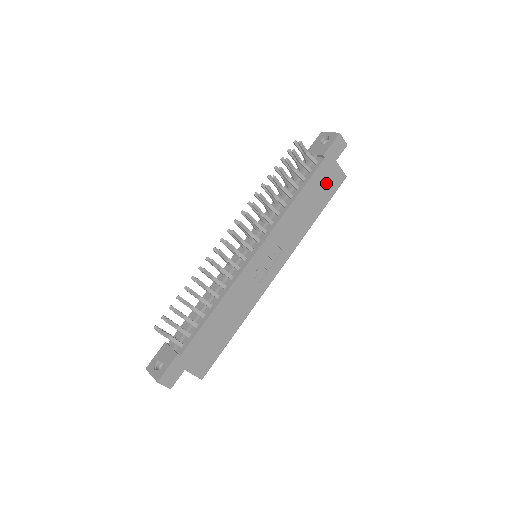
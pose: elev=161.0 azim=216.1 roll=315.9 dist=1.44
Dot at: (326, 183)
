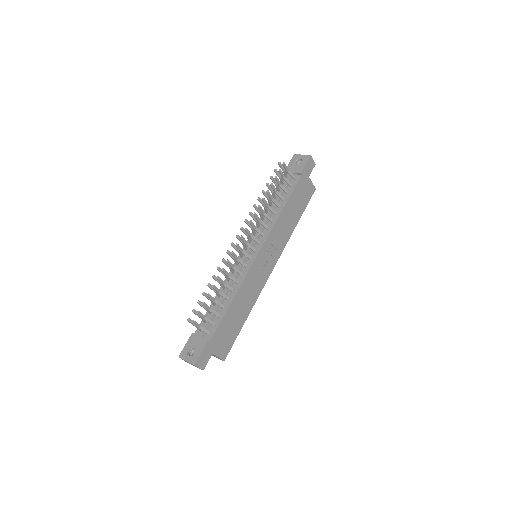
Dot at: (303, 195)
